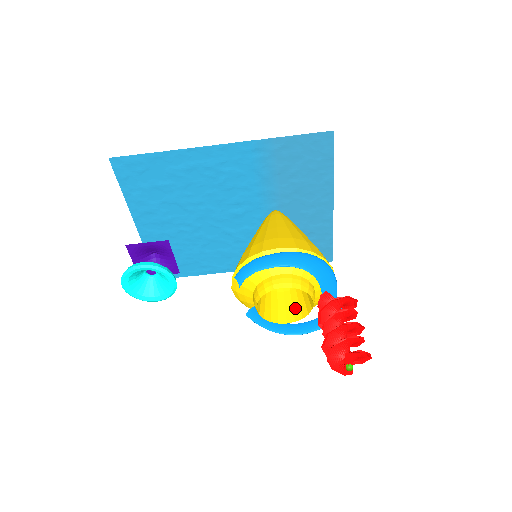
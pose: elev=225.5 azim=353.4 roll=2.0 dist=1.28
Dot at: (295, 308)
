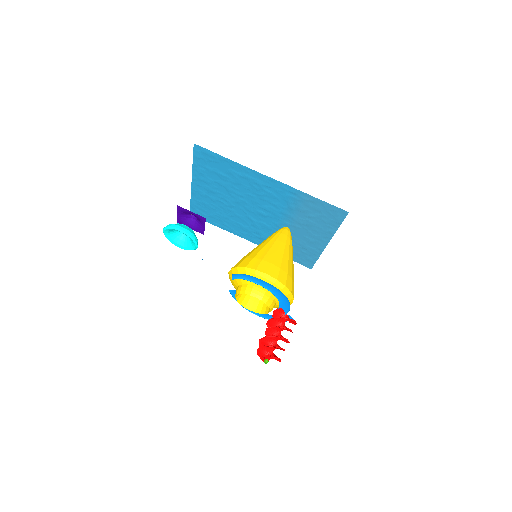
Dot at: (260, 304)
